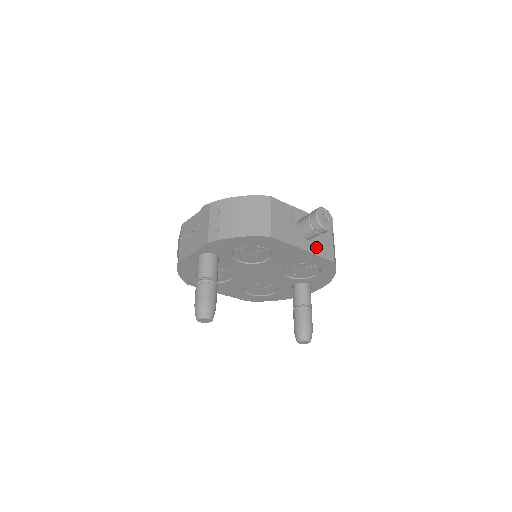
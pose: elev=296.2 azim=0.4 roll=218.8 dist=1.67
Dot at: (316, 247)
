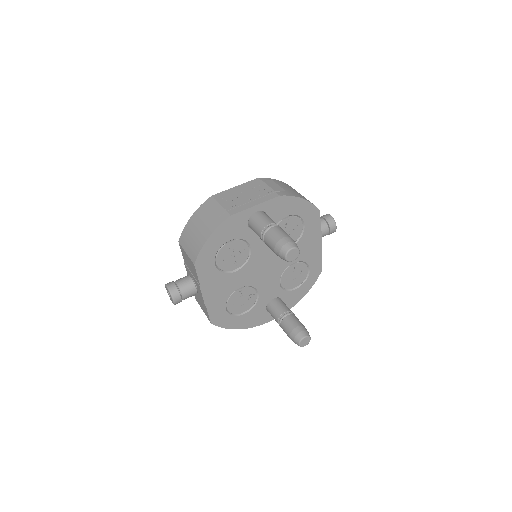
Dot at: occluded
